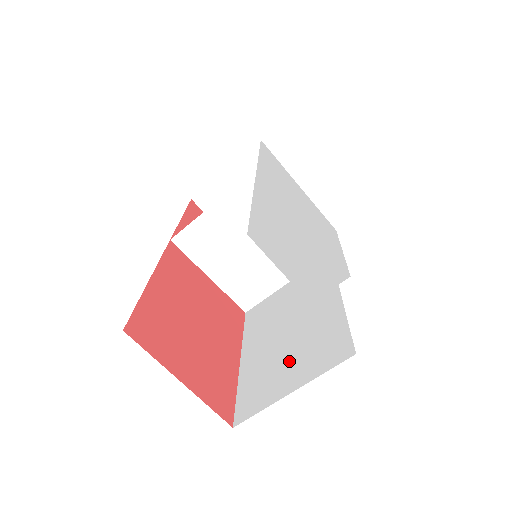
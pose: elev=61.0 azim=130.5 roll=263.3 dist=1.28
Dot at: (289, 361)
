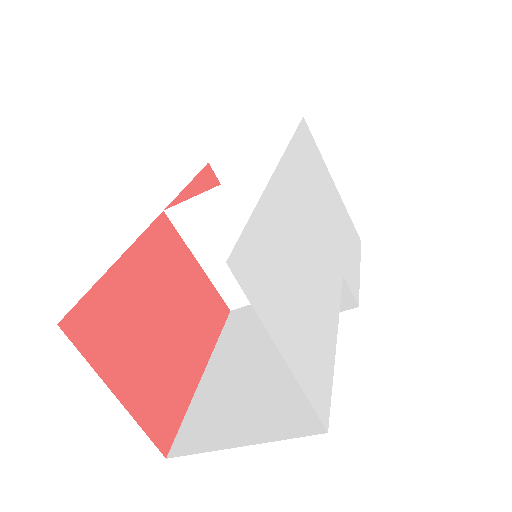
Dot at: (252, 401)
